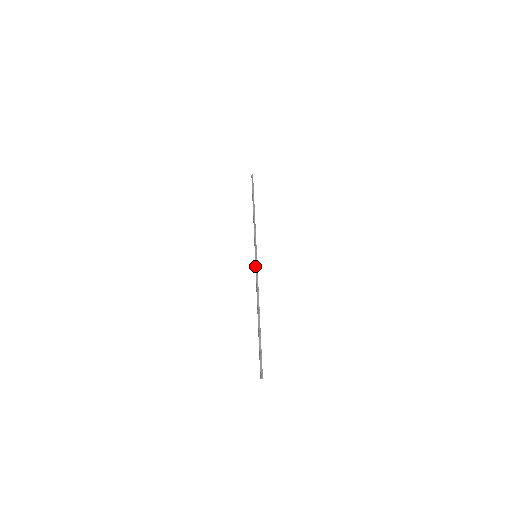
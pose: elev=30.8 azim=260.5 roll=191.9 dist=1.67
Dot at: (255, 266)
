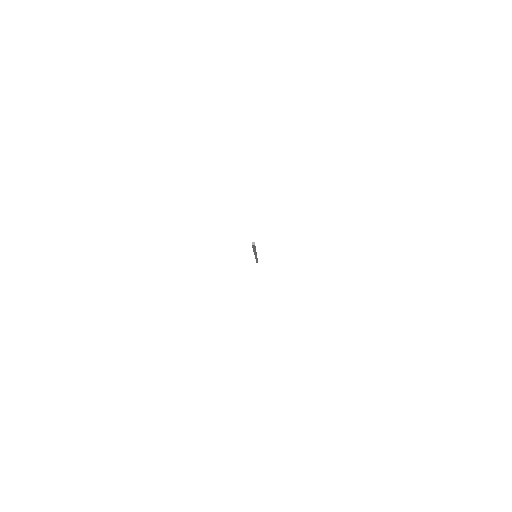
Dot at: occluded
